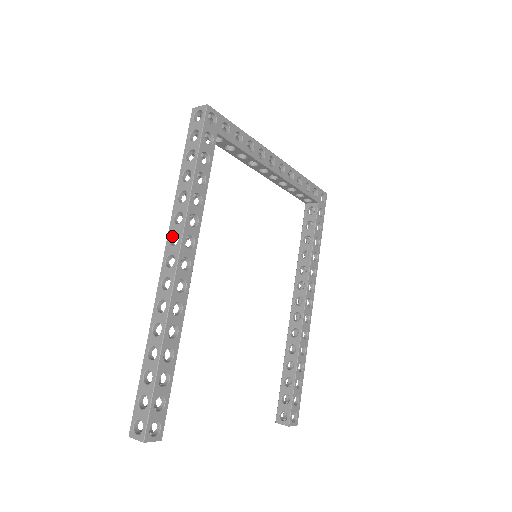
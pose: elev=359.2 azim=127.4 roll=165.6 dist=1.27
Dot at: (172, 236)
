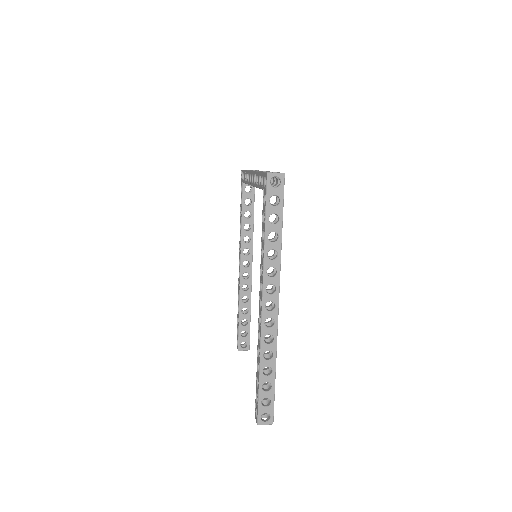
Dot at: occluded
